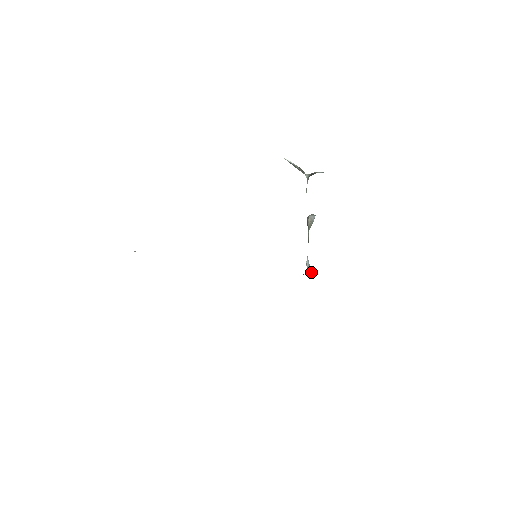
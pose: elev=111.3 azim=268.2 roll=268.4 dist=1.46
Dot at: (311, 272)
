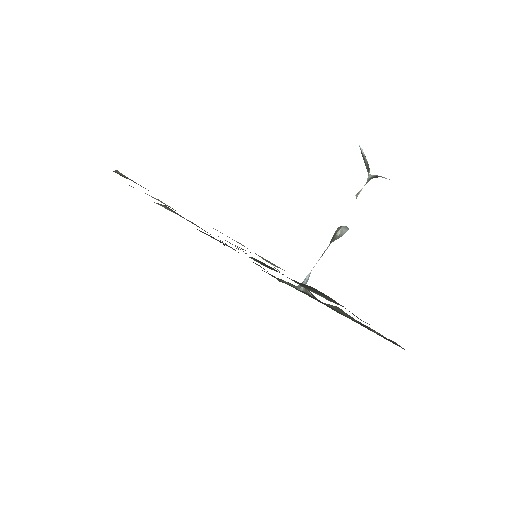
Dot at: (304, 291)
